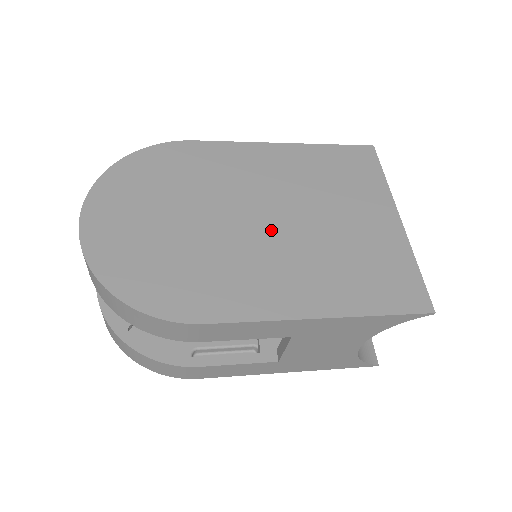
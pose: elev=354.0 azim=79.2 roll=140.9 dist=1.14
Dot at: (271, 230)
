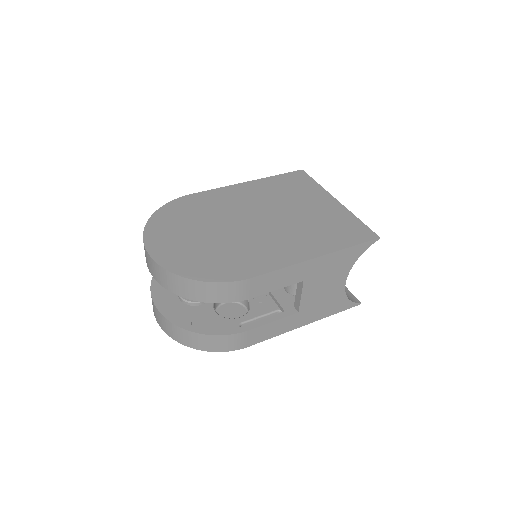
Dot at: (265, 225)
